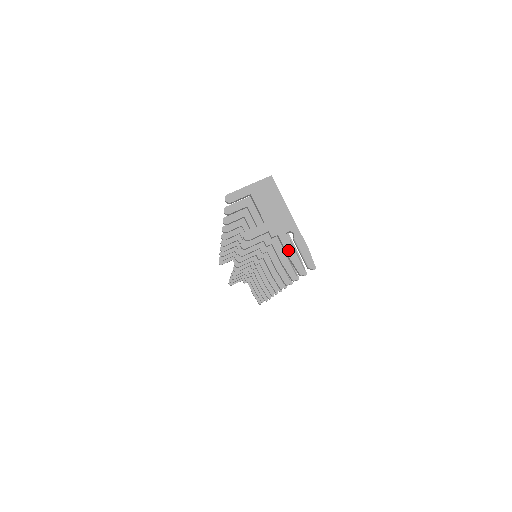
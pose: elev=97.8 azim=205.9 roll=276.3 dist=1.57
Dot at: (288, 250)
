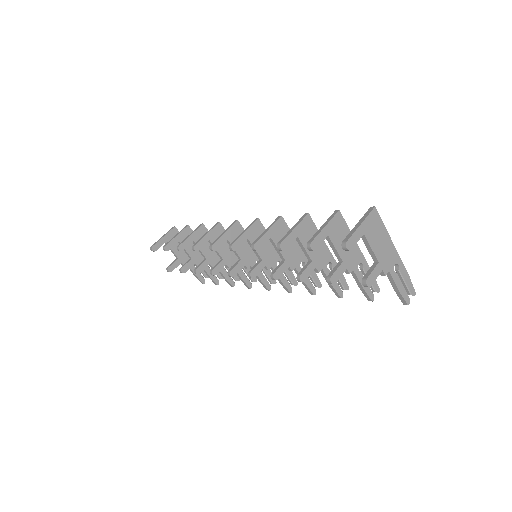
Dot at: (397, 284)
